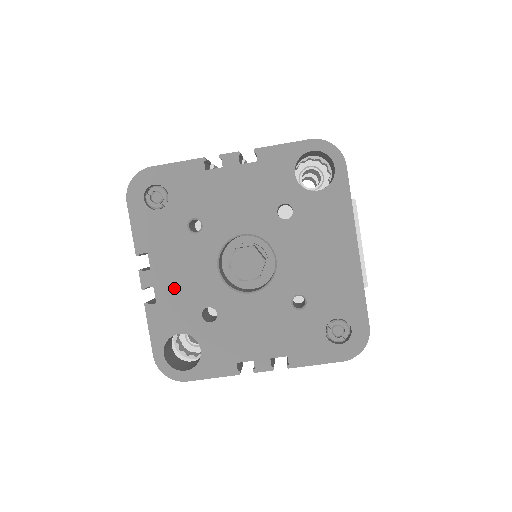
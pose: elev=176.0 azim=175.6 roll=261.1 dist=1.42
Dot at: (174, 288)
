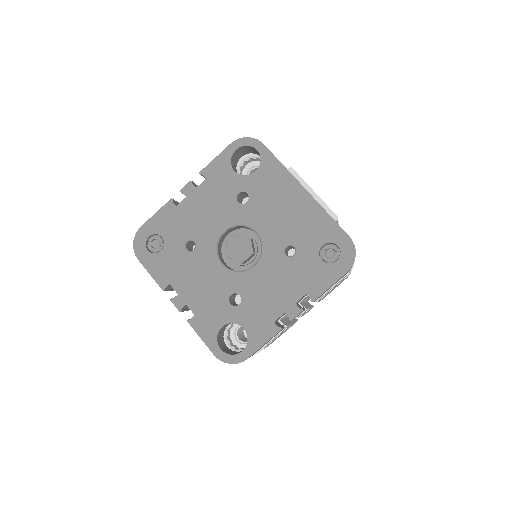
Dot at: (200, 297)
